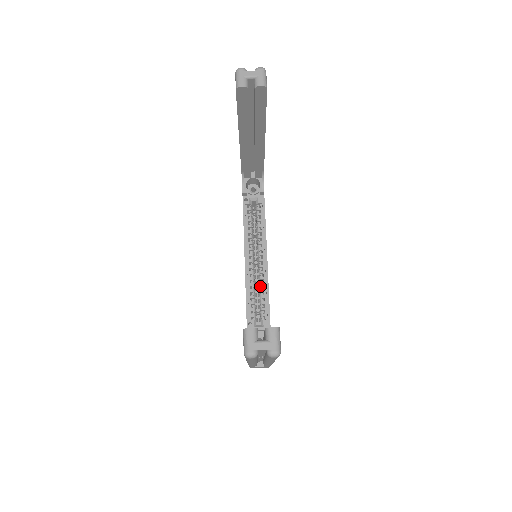
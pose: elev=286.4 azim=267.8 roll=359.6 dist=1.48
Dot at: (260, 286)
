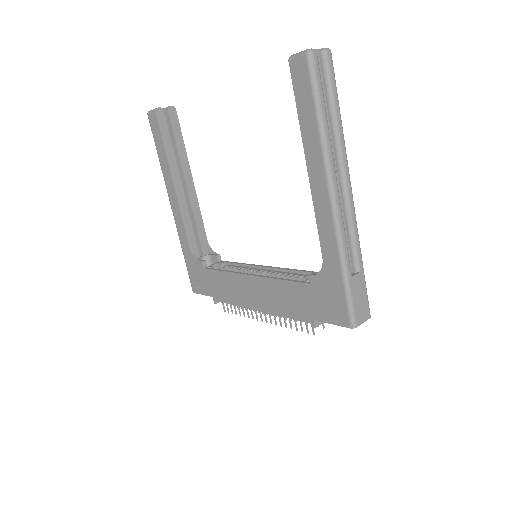
Dot at: (283, 276)
